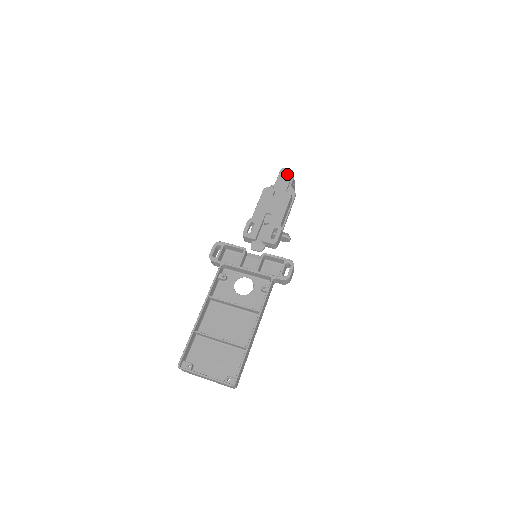
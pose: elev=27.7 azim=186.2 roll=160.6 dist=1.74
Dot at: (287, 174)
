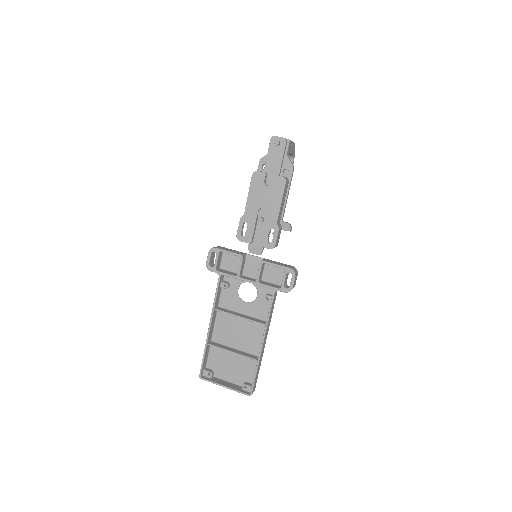
Dot at: (279, 146)
